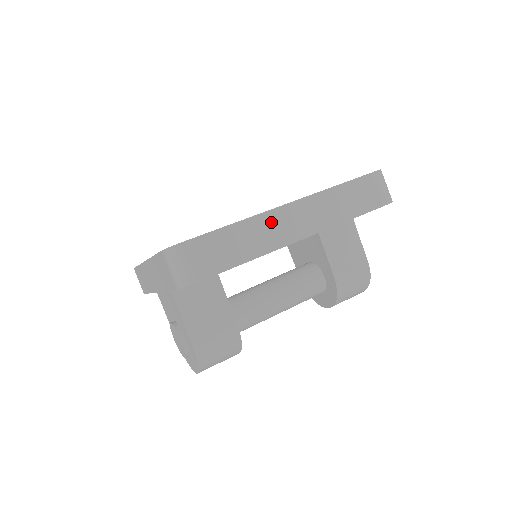
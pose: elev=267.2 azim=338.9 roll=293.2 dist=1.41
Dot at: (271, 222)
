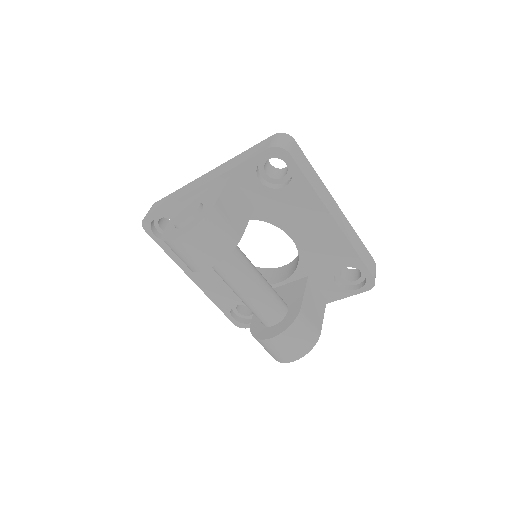
Dot at: (328, 195)
